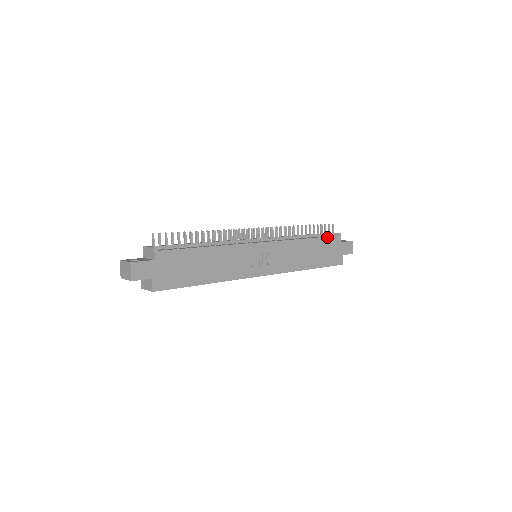
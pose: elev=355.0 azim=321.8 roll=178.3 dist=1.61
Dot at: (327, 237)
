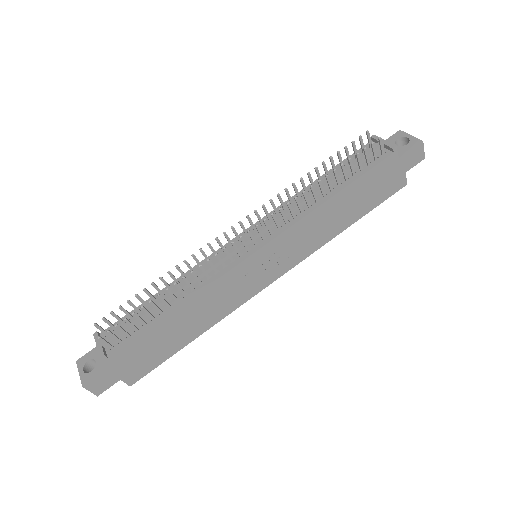
Dot at: (370, 170)
